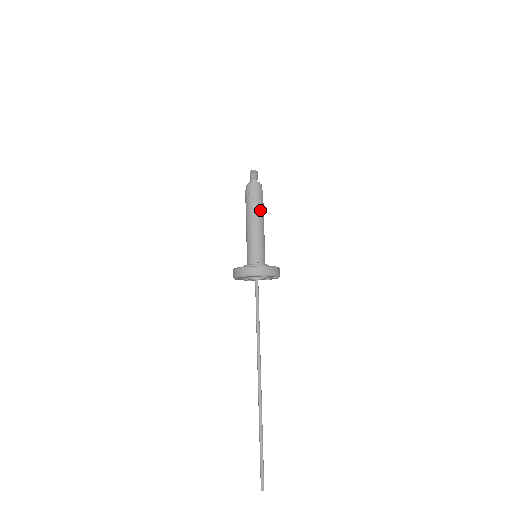
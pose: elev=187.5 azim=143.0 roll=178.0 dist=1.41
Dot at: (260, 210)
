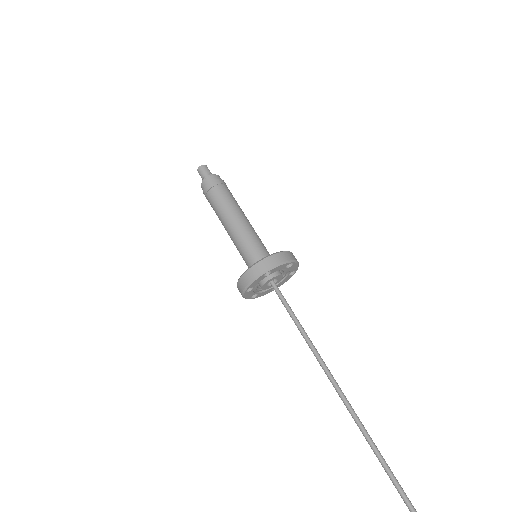
Dot at: (226, 202)
